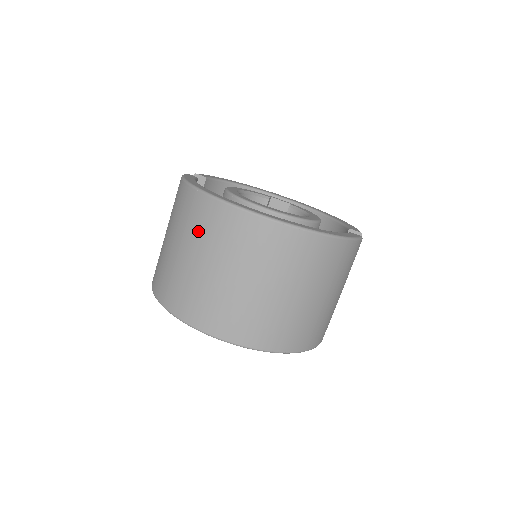
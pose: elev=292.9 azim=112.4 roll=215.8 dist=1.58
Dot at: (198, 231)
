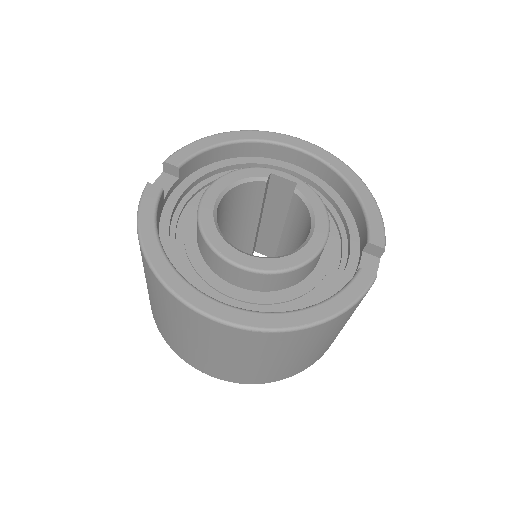
Dot at: (164, 305)
